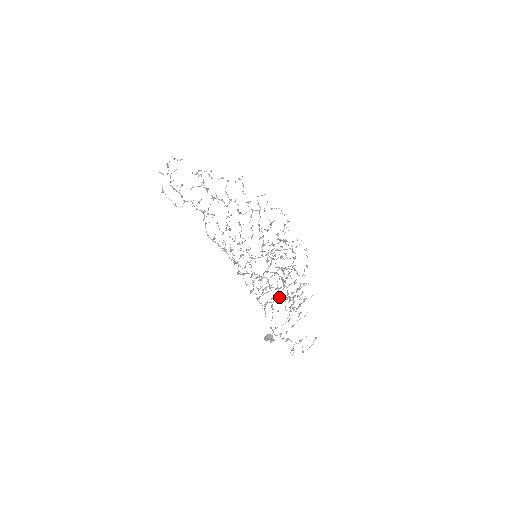
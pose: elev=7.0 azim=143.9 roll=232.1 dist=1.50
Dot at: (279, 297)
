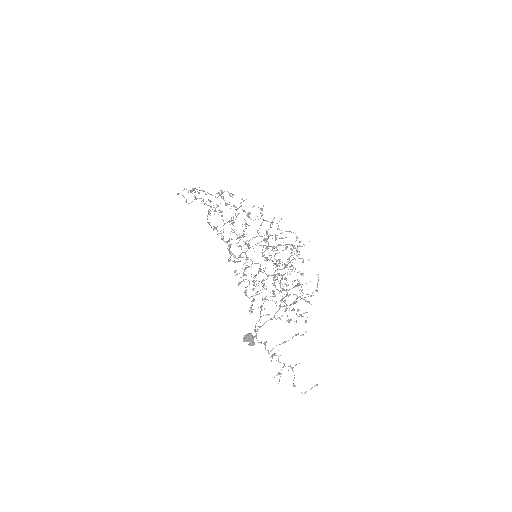
Dot at: (272, 296)
